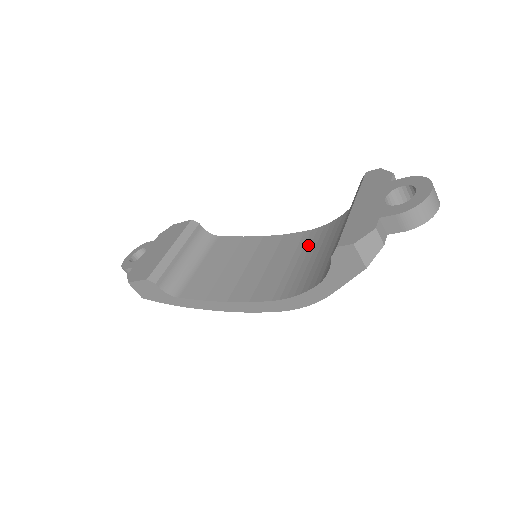
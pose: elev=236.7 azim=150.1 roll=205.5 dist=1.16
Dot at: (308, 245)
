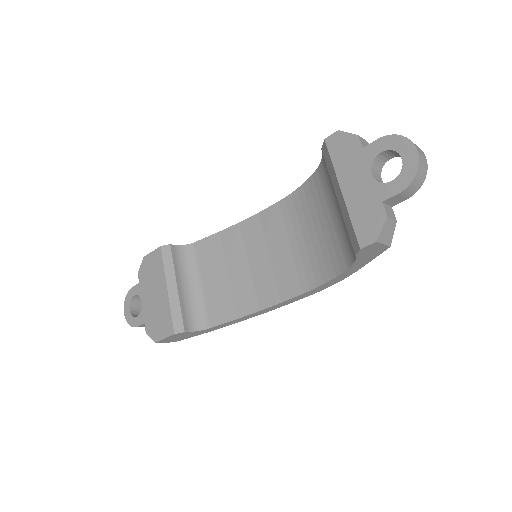
Dot at: (295, 219)
